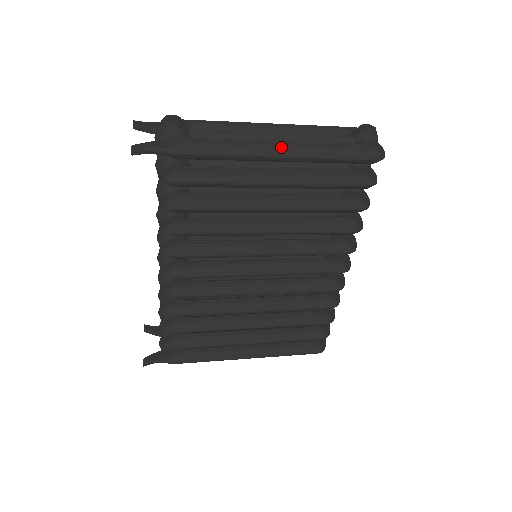
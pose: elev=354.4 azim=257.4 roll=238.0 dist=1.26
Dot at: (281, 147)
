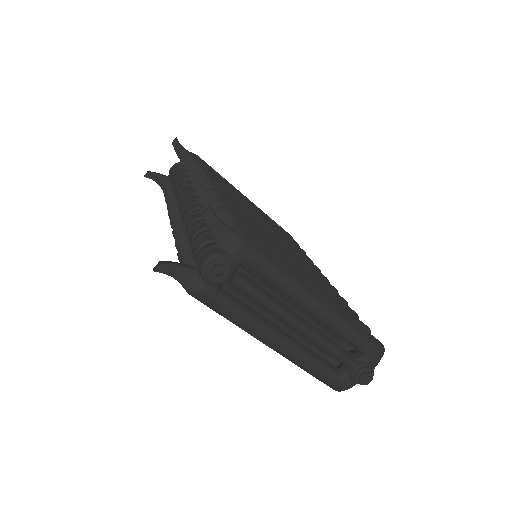
Dot at: occluded
